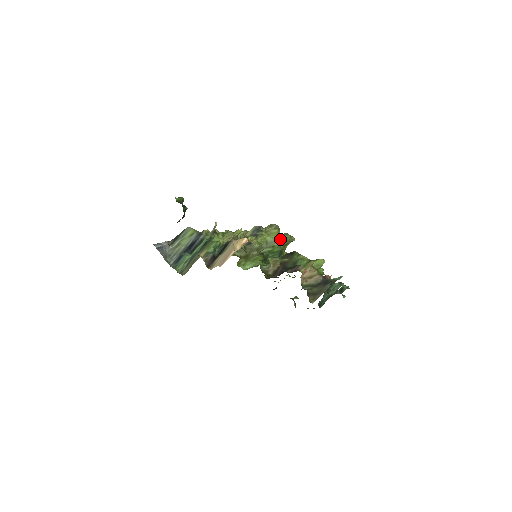
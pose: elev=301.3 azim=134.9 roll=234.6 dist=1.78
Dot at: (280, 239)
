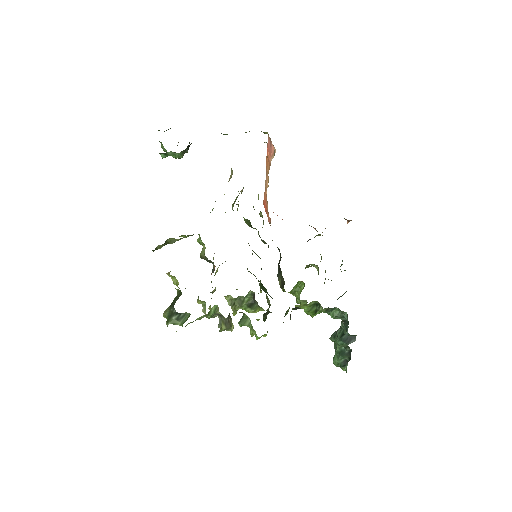
Dot at: occluded
